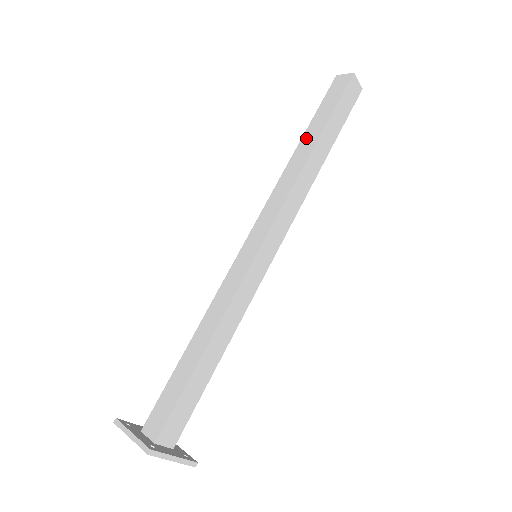
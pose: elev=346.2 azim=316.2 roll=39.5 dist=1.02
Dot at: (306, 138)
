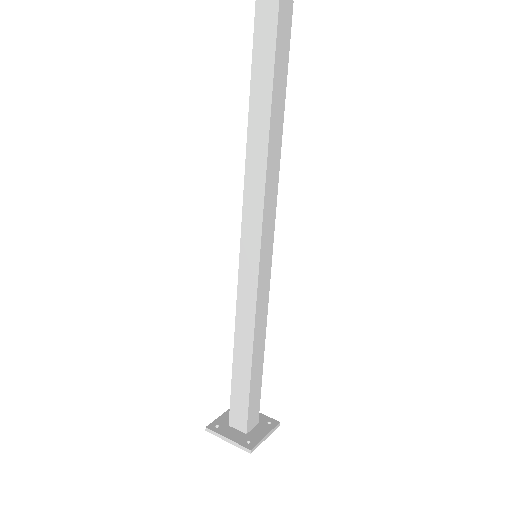
Dot at: (255, 107)
